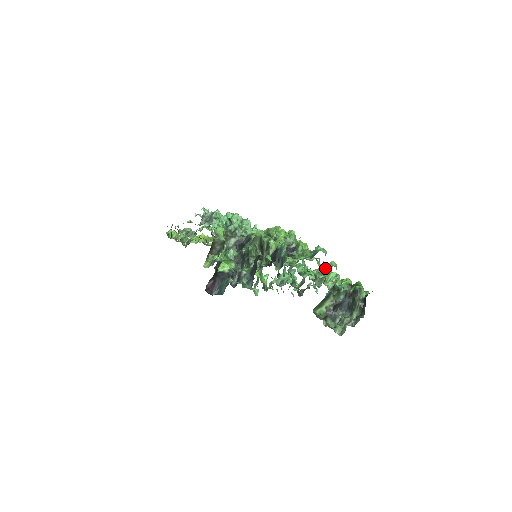
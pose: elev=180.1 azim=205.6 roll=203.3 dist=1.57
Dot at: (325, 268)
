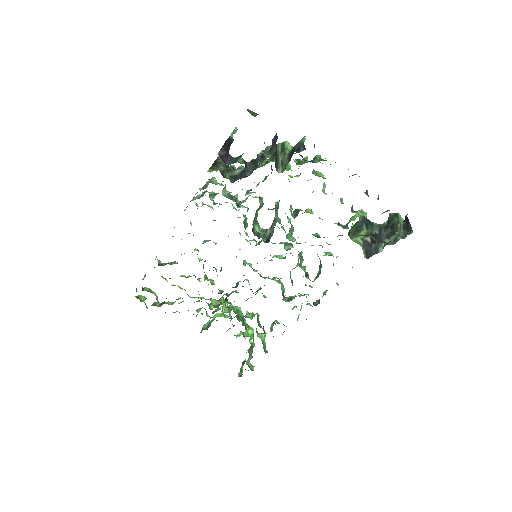
Dot at: occluded
